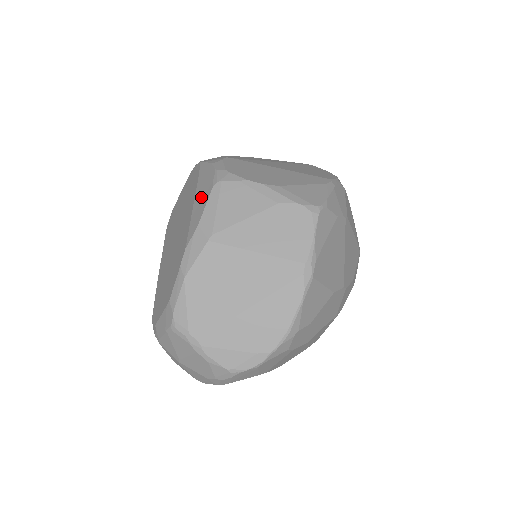
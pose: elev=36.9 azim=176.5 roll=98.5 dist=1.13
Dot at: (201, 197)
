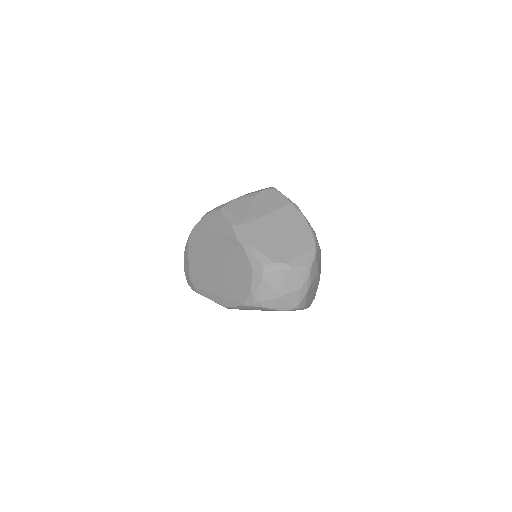
Dot at: (218, 223)
